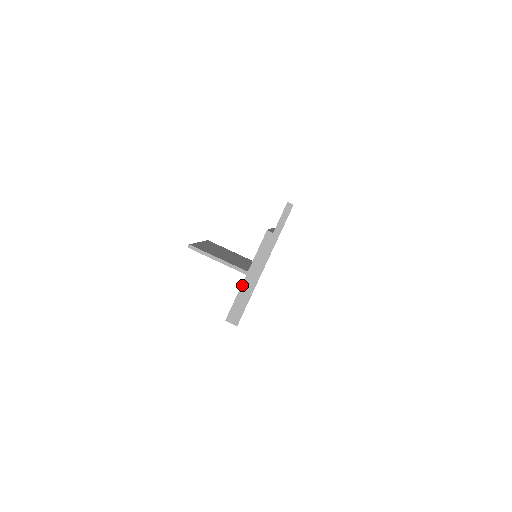
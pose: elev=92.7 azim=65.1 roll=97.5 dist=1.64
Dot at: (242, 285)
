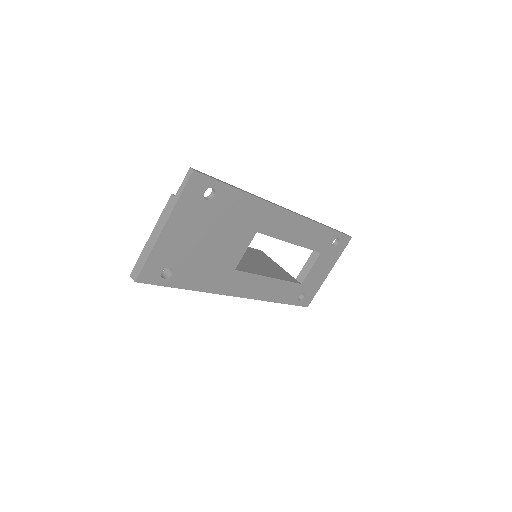
Dot at: (146, 244)
